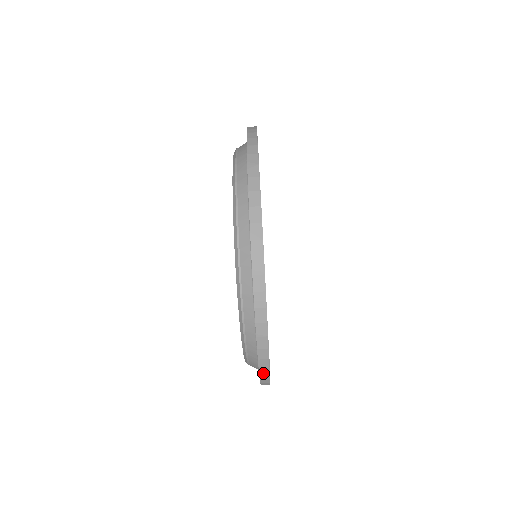
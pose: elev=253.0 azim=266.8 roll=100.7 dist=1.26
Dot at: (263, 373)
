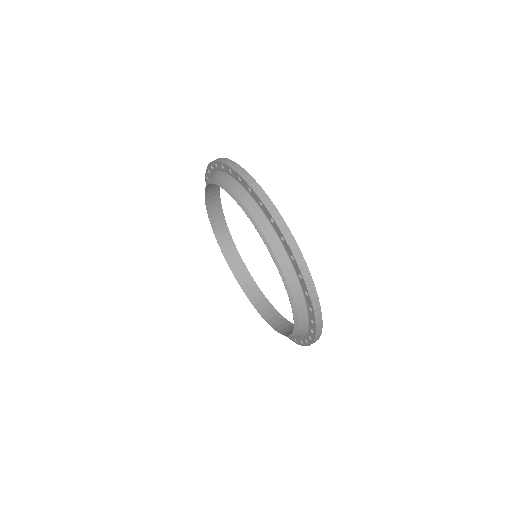
Dot at: (270, 208)
